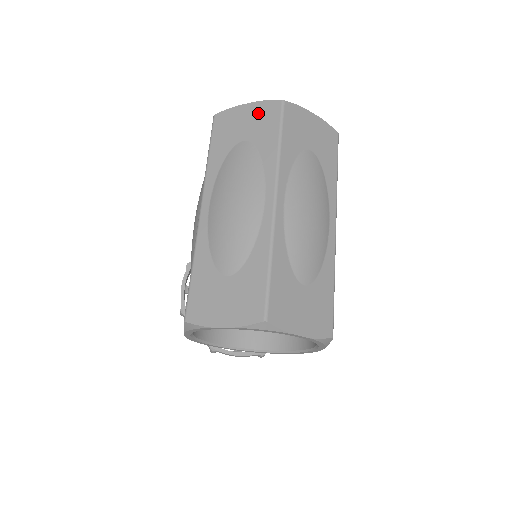
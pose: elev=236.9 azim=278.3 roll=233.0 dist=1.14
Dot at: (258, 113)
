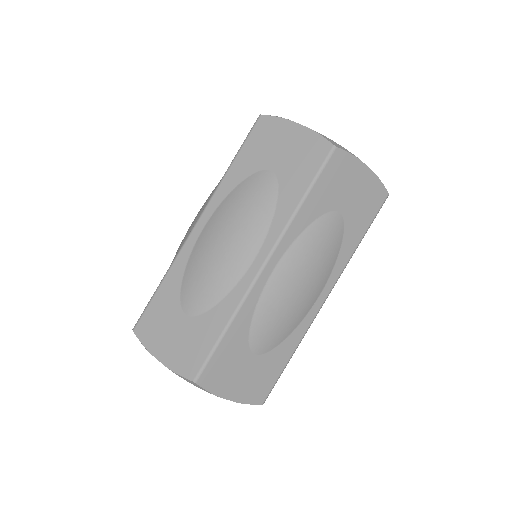
Dot at: (302, 145)
